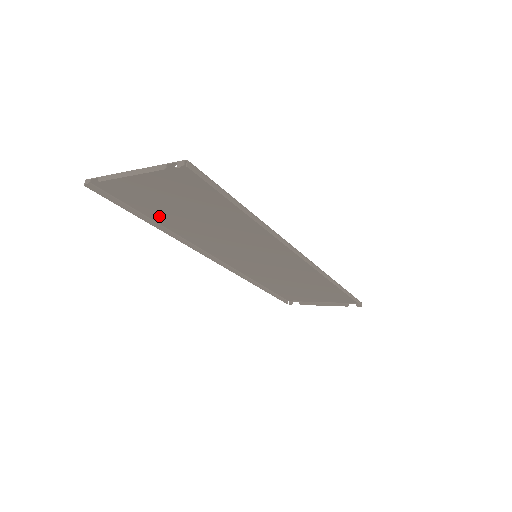
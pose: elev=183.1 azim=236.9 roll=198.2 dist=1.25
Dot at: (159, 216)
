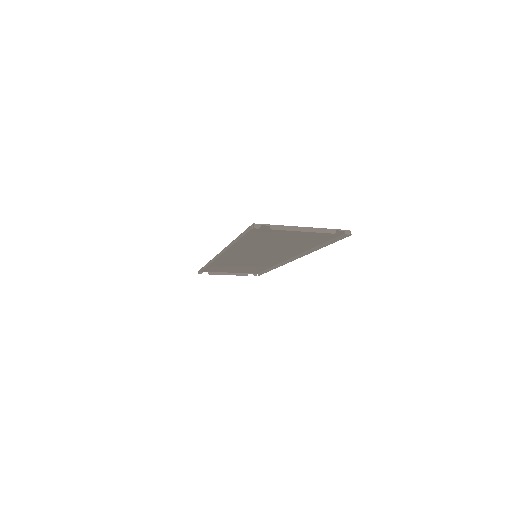
Dot at: (248, 239)
